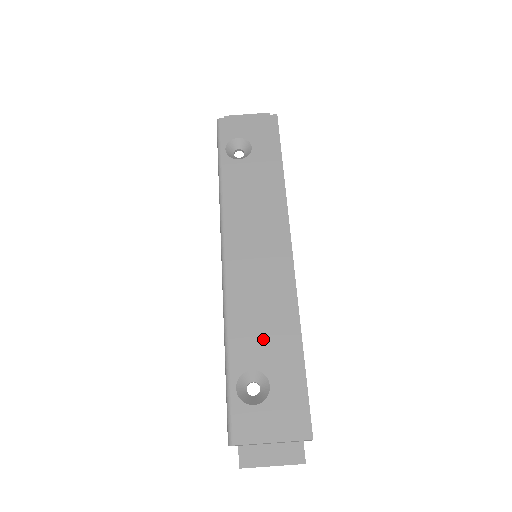
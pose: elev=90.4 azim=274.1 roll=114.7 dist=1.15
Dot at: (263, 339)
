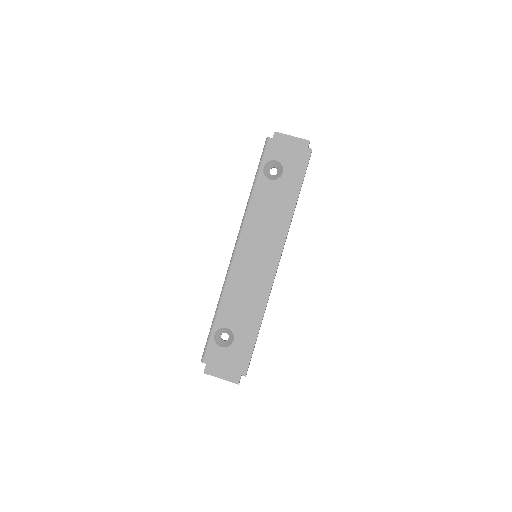
Dot at: (239, 313)
